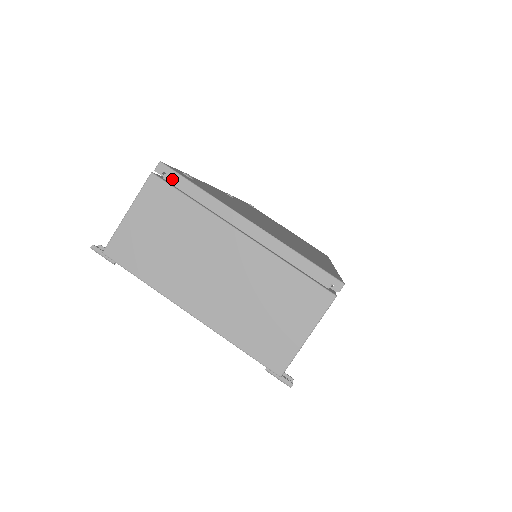
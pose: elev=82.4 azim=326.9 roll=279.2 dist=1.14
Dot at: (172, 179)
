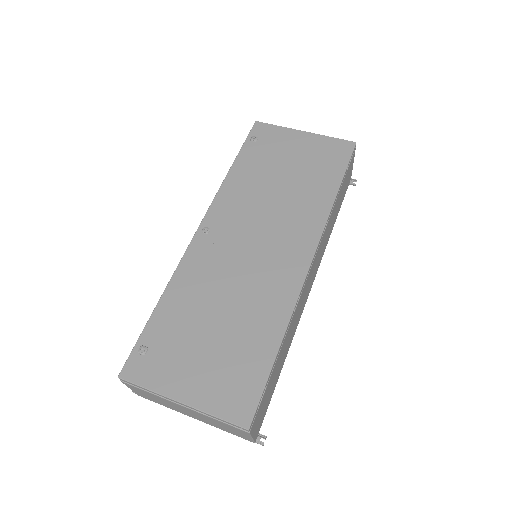
Dot at: (130, 384)
